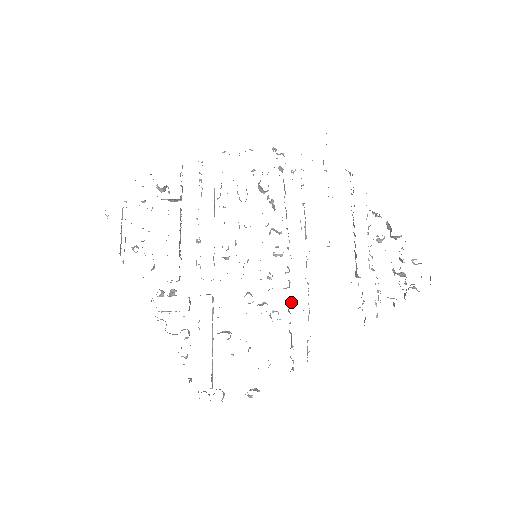
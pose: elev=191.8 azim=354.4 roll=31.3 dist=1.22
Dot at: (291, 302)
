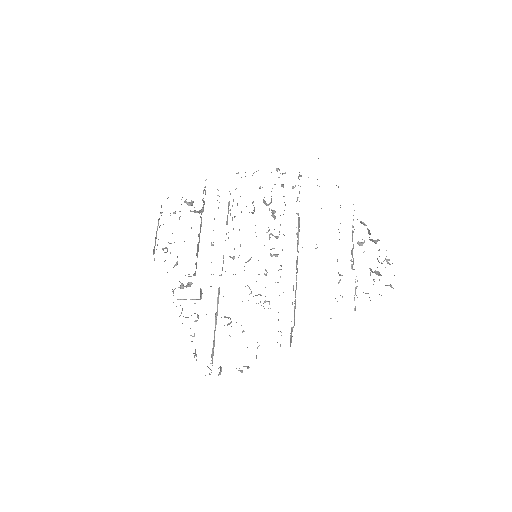
Dot at: occluded
